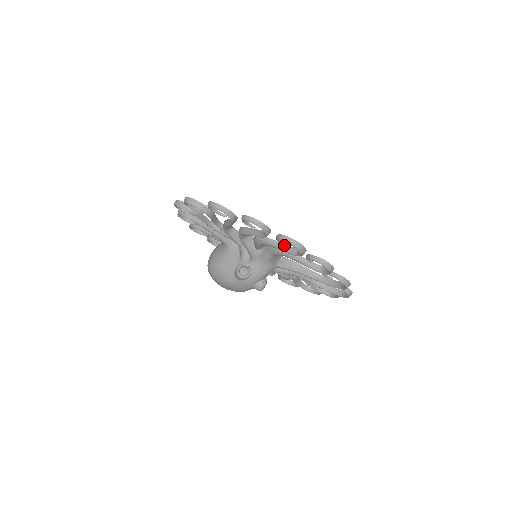
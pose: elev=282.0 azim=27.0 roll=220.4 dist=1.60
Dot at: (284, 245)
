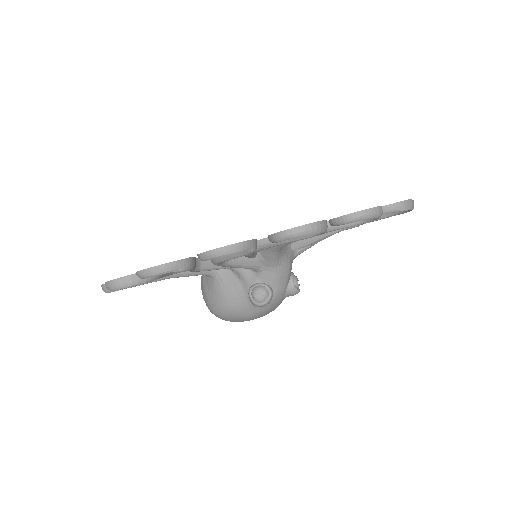
Dot at: occluded
